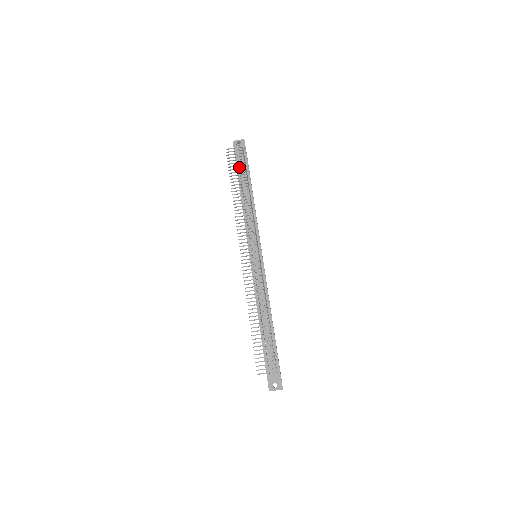
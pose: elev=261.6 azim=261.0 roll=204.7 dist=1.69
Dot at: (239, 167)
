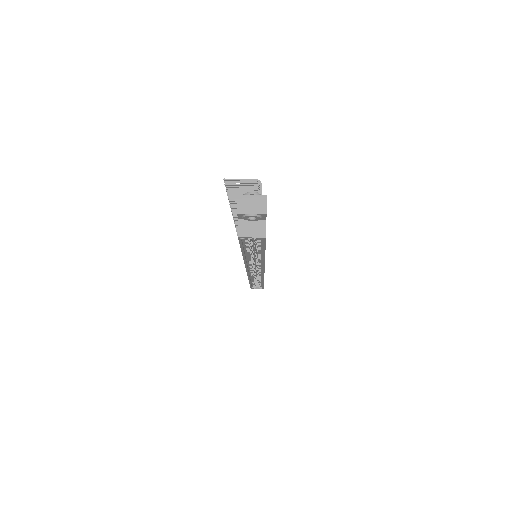
Dot at: occluded
